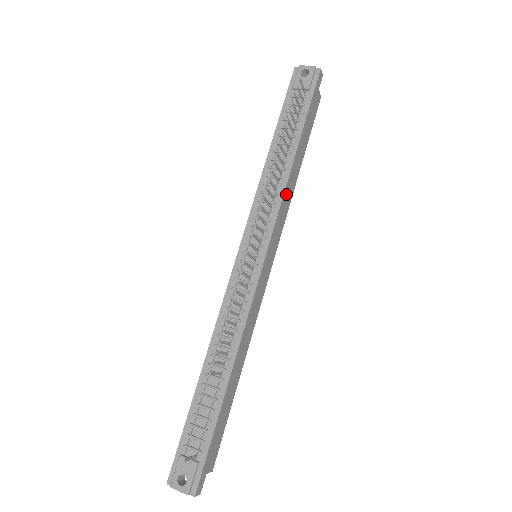
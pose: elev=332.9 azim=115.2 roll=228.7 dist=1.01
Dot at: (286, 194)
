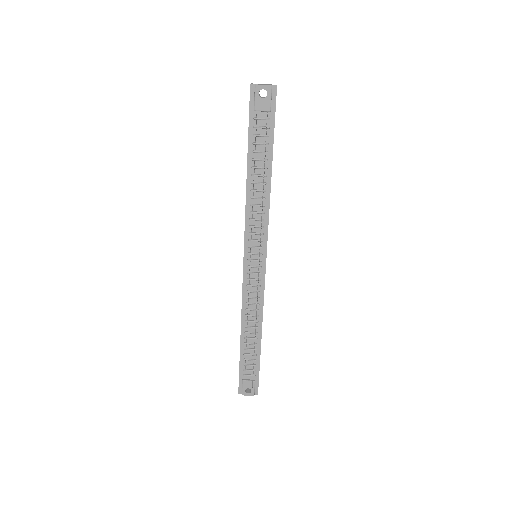
Dot at: (269, 208)
